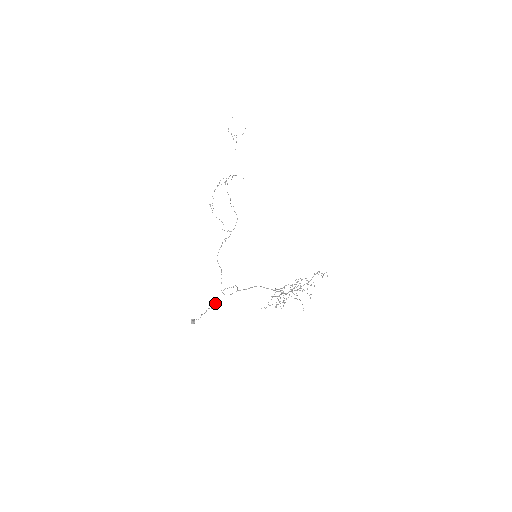
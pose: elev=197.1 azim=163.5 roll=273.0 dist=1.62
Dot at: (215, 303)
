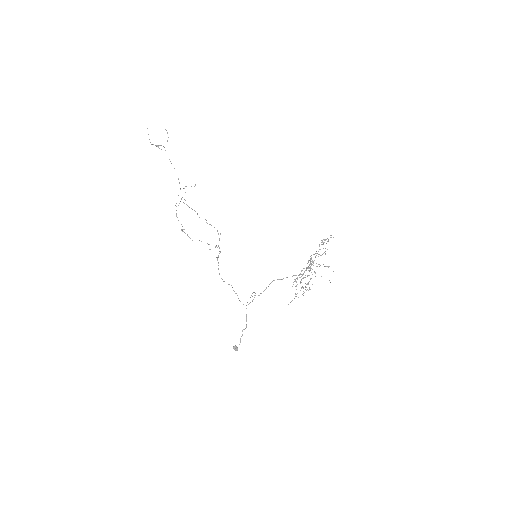
Dot at: (246, 321)
